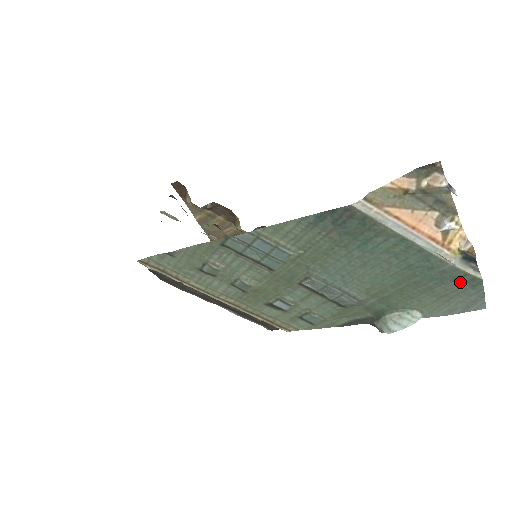
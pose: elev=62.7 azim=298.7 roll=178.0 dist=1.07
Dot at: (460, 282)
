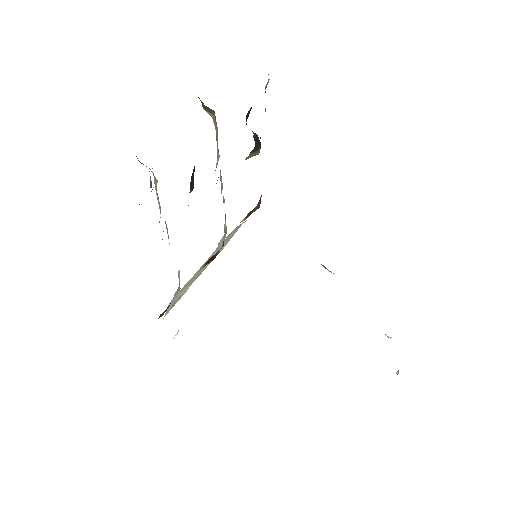
Dot at: occluded
